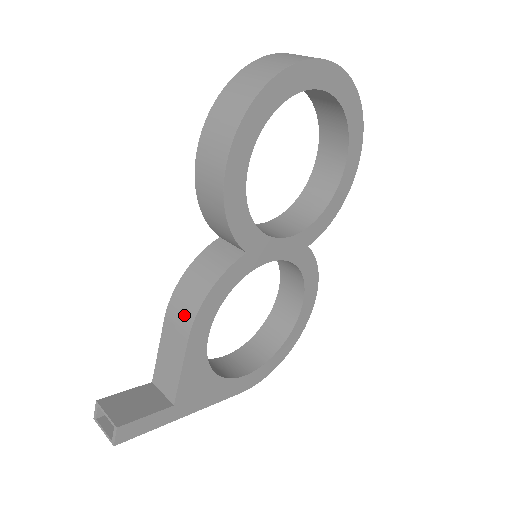
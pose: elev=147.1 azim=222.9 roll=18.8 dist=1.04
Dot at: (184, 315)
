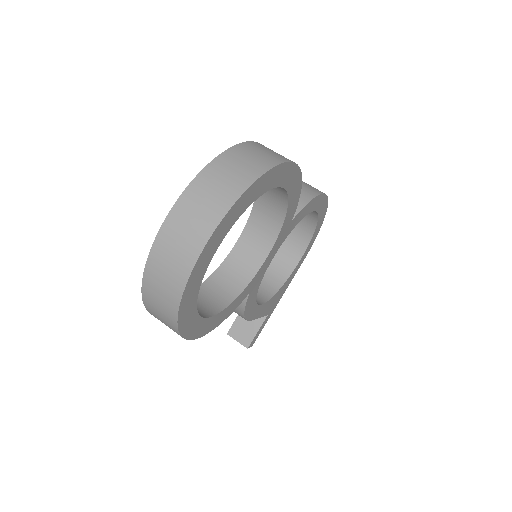
Dot at: occluded
